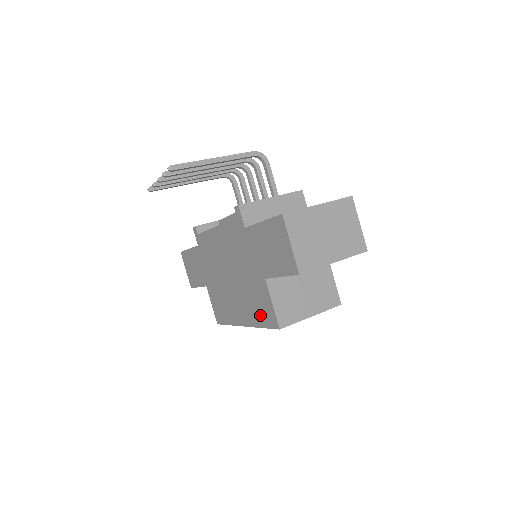
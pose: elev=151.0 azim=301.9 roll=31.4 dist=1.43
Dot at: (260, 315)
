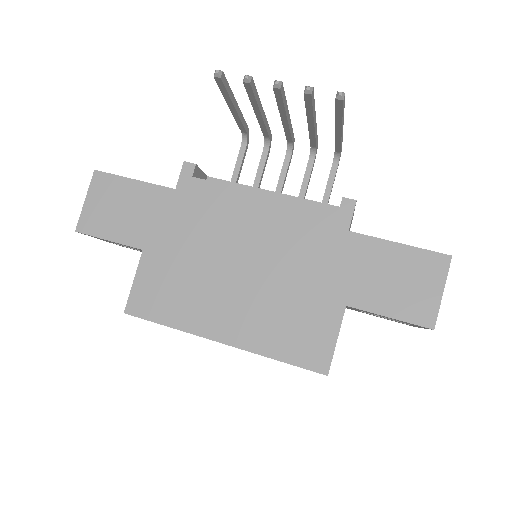
Dot at: (289, 343)
